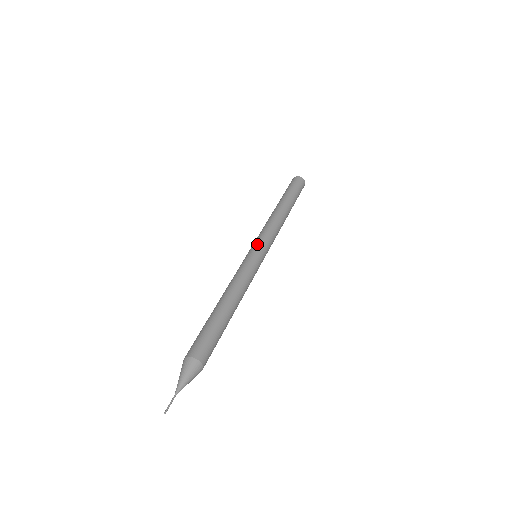
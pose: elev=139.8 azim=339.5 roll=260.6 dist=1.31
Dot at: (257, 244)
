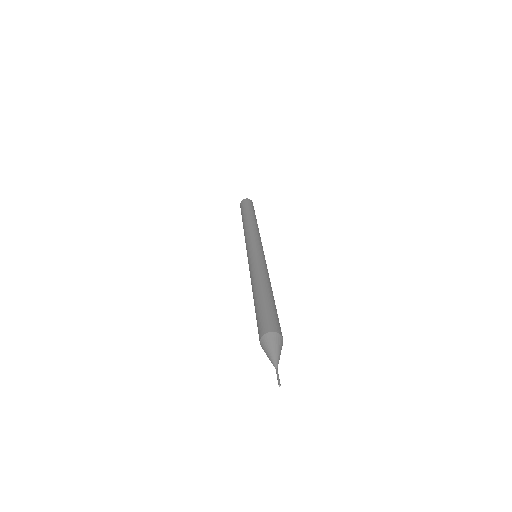
Dot at: (255, 244)
